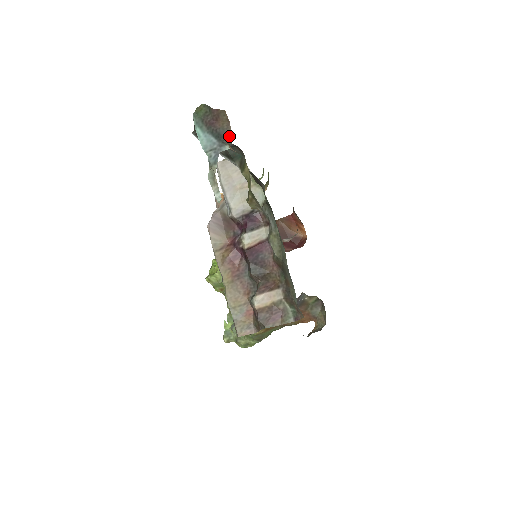
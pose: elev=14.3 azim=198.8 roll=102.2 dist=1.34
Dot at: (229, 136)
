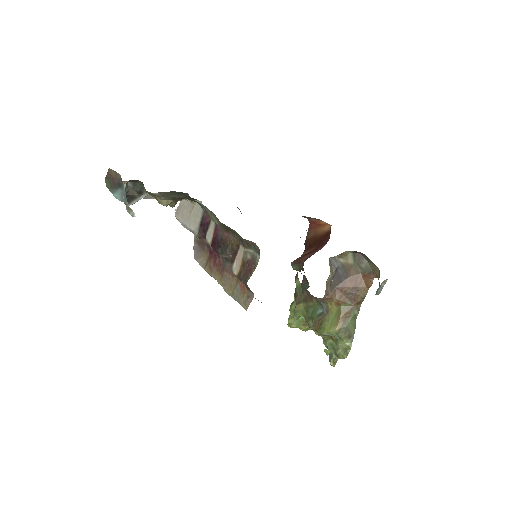
Dot at: (121, 179)
